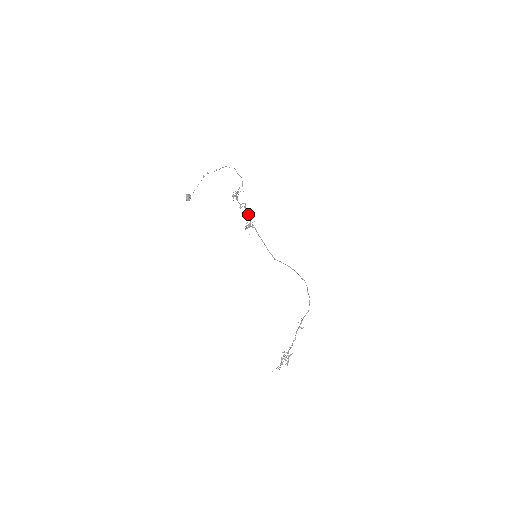
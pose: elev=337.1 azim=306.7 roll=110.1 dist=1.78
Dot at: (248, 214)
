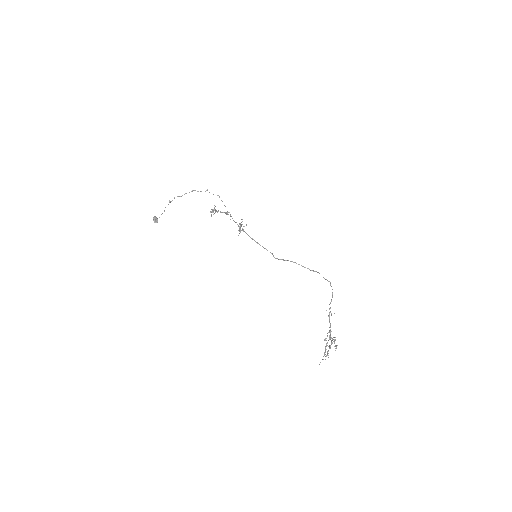
Dot at: occluded
